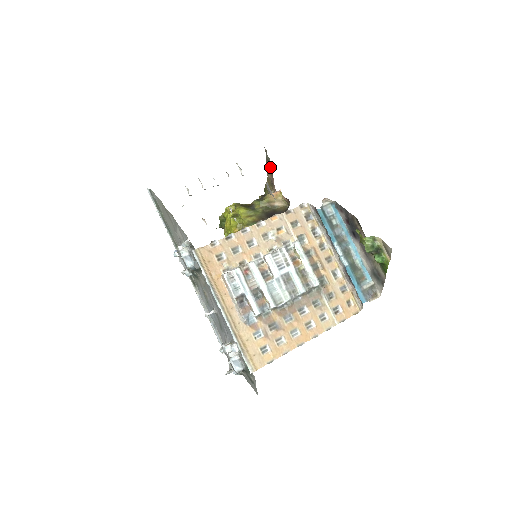
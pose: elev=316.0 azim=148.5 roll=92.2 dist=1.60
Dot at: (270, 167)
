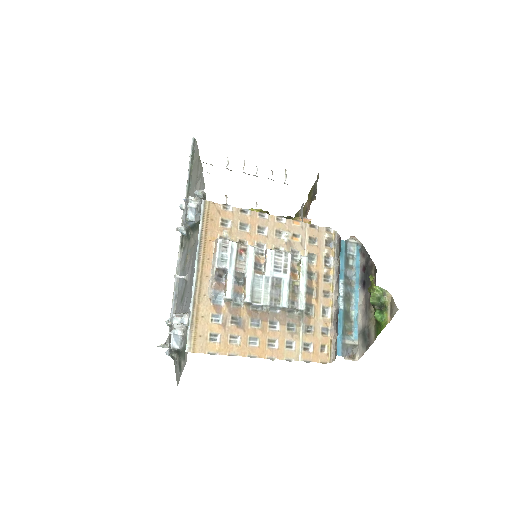
Dot at: (313, 194)
